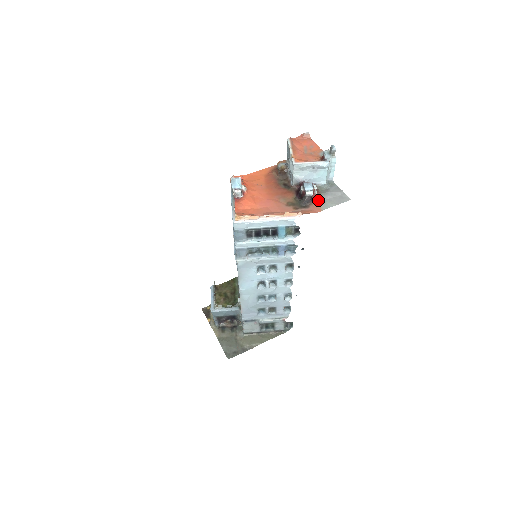
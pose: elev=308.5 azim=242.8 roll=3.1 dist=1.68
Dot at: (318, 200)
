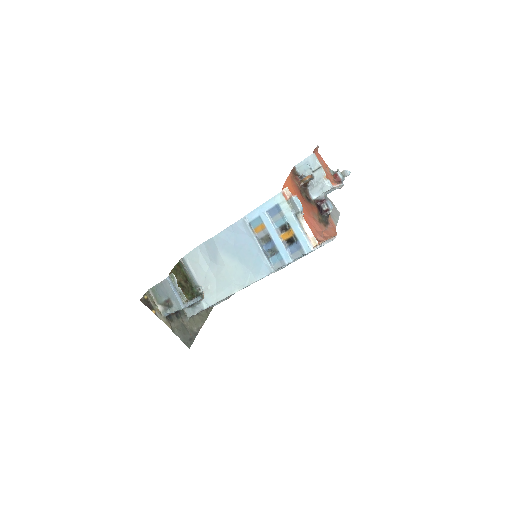
Dot at: (330, 215)
